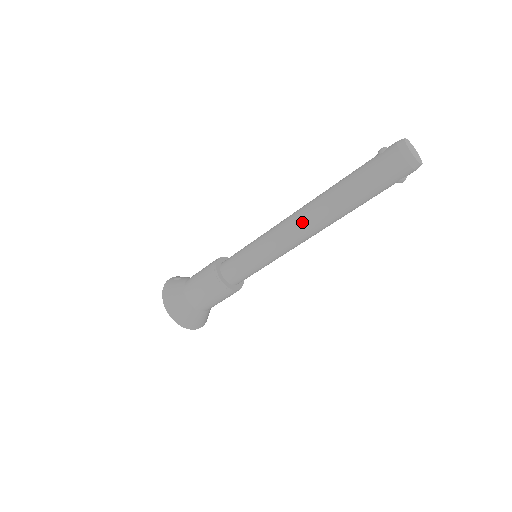
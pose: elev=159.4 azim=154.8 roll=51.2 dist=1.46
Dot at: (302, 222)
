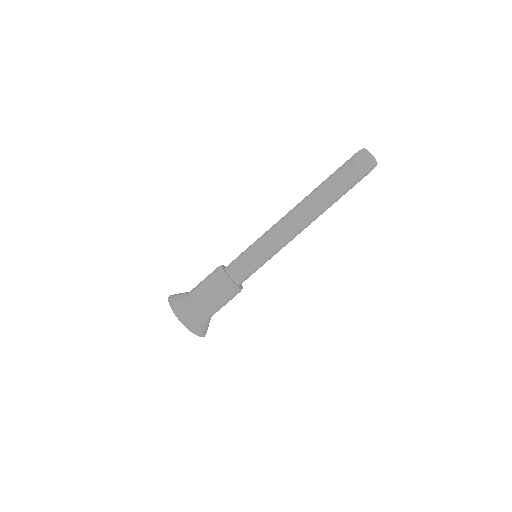
Dot at: (306, 225)
